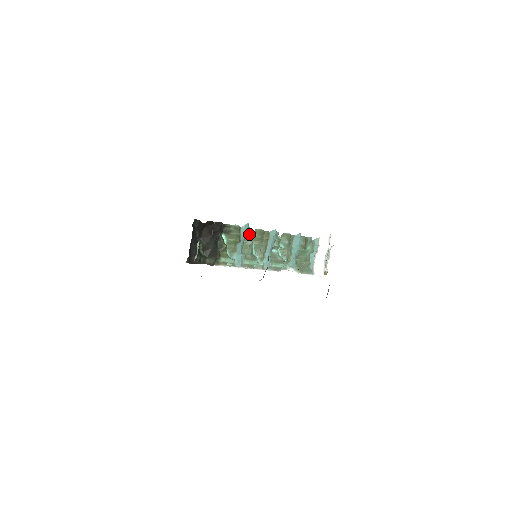
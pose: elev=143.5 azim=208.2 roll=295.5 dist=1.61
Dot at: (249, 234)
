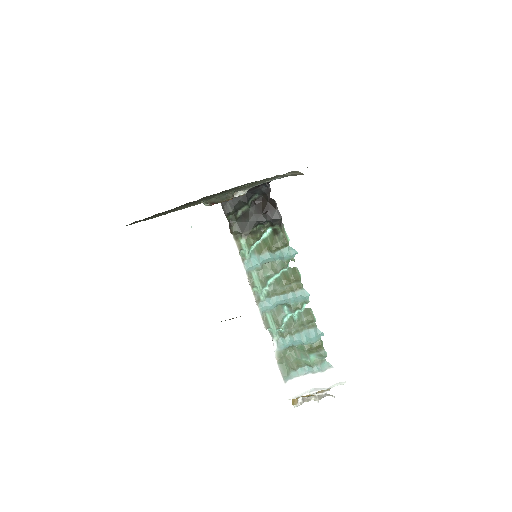
Dot at: (287, 261)
